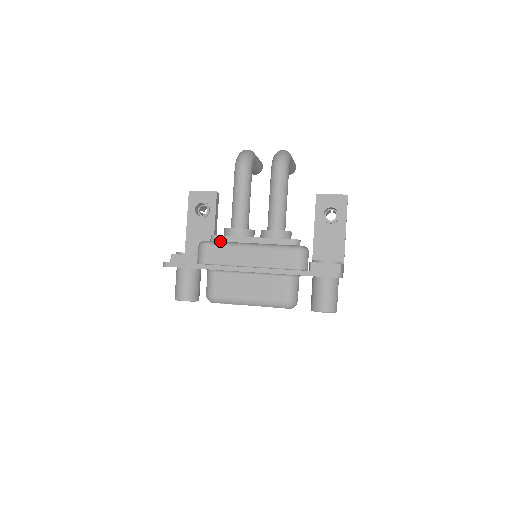
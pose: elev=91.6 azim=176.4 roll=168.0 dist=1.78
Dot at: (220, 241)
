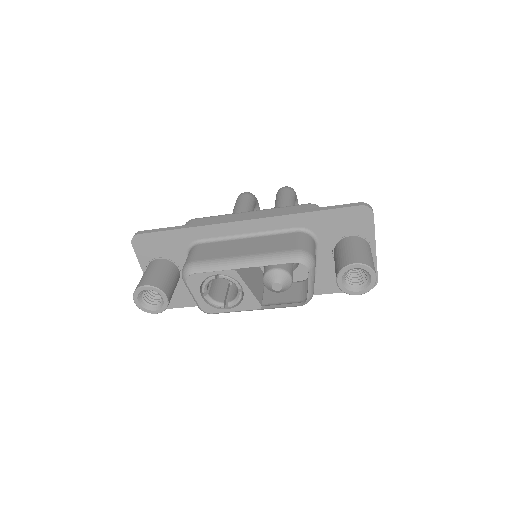
Dot at: occluded
